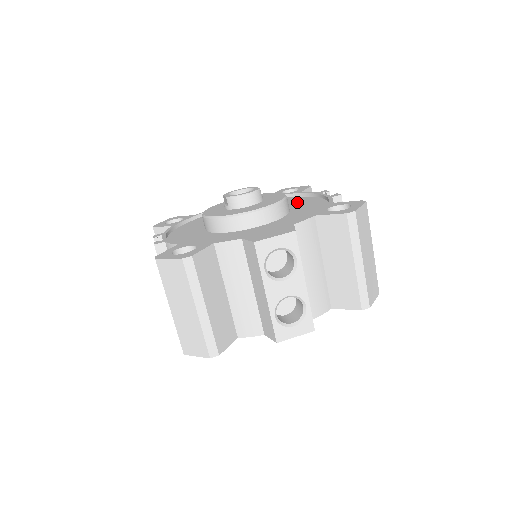
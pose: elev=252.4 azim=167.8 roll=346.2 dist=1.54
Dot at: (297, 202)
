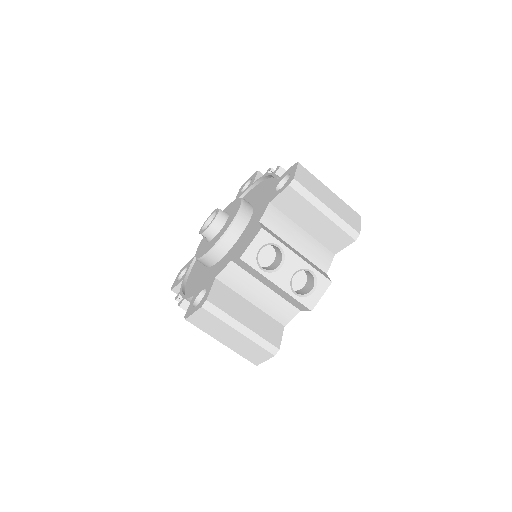
Dot at: (255, 194)
